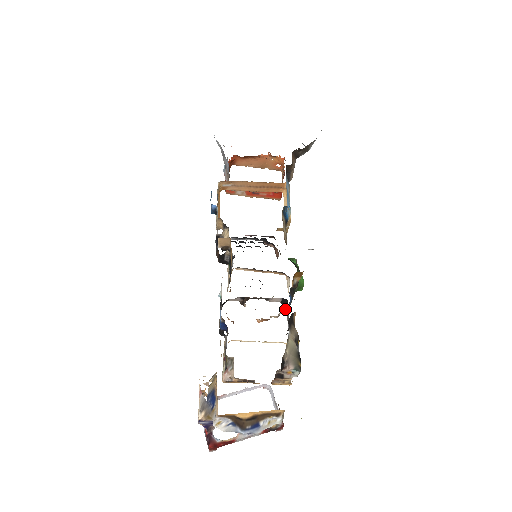
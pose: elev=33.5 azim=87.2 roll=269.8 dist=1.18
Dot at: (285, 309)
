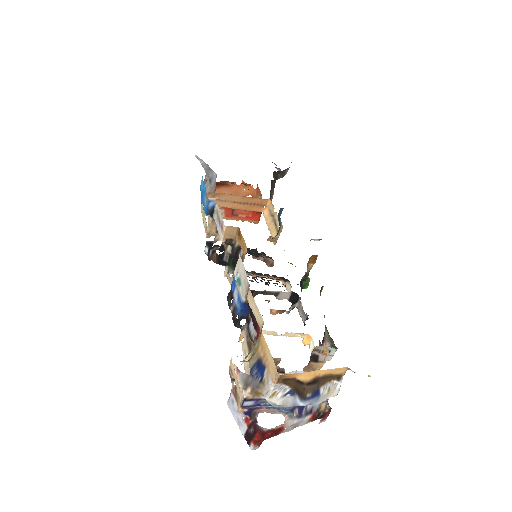
Dot at: (295, 305)
